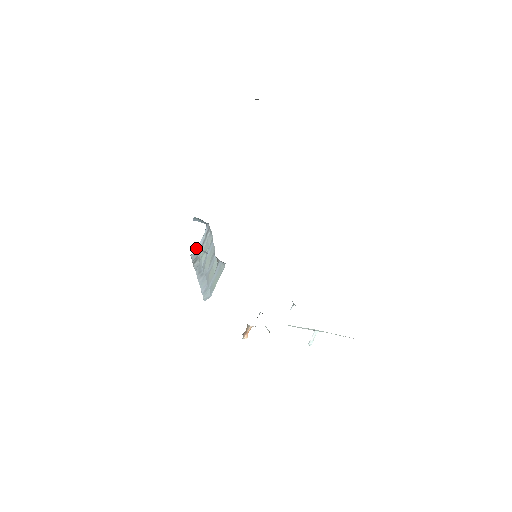
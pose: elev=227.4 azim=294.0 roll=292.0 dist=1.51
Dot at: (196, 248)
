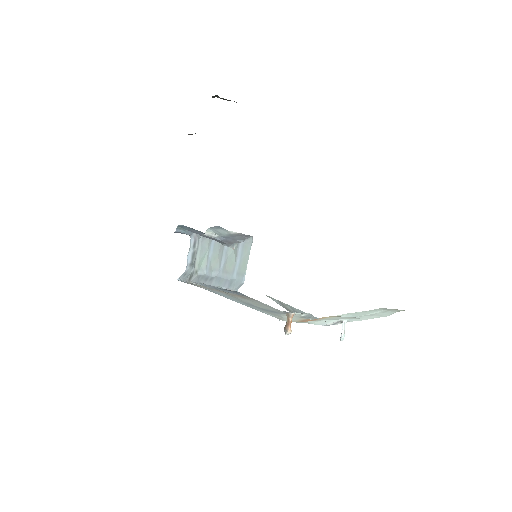
Dot at: (208, 234)
